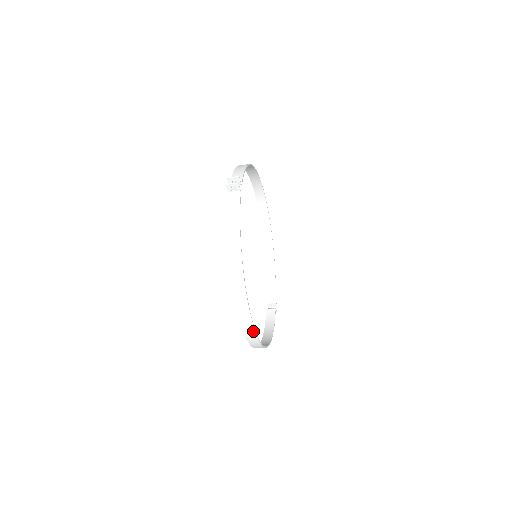
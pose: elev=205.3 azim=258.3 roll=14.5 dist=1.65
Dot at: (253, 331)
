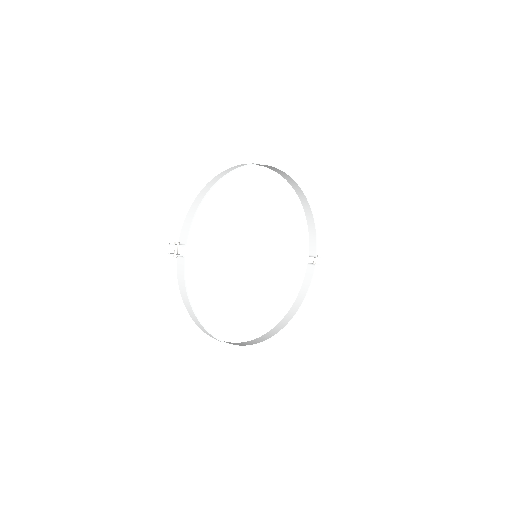
Dot at: (242, 346)
